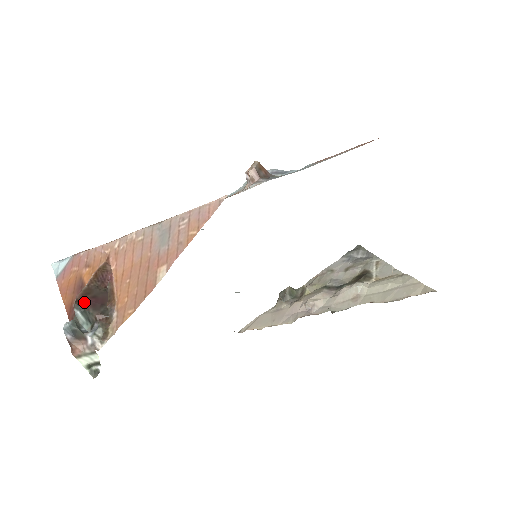
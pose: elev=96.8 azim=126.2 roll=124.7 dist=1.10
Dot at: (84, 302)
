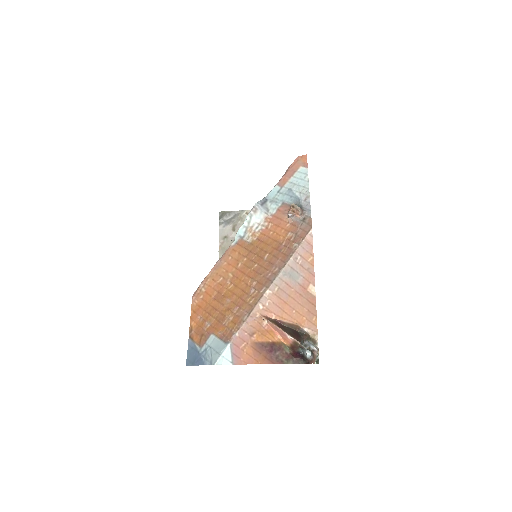
Dot at: (298, 339)
